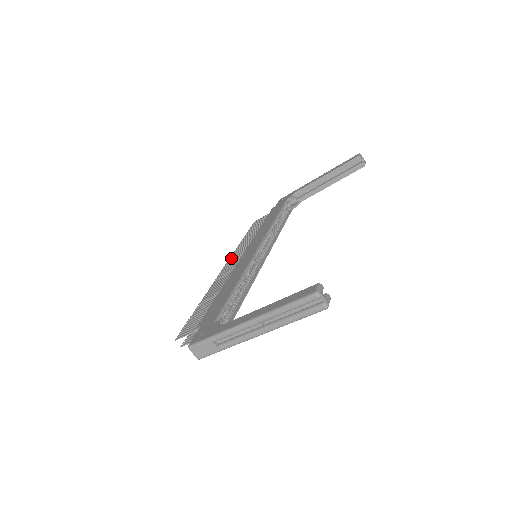
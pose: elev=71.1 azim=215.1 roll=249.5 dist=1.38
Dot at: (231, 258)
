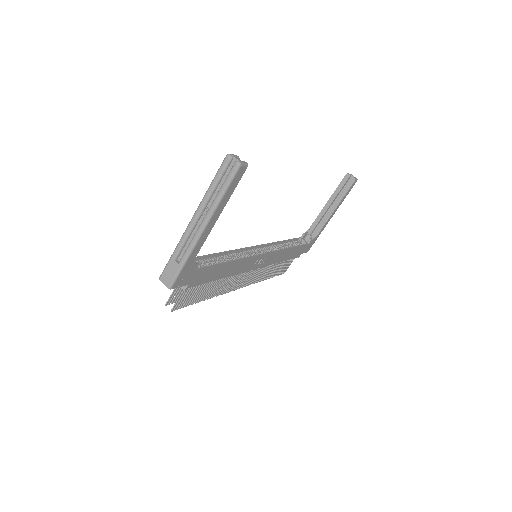
Dot at: occluded
